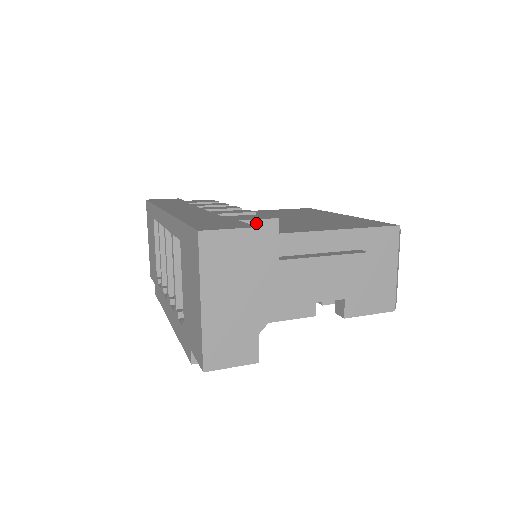
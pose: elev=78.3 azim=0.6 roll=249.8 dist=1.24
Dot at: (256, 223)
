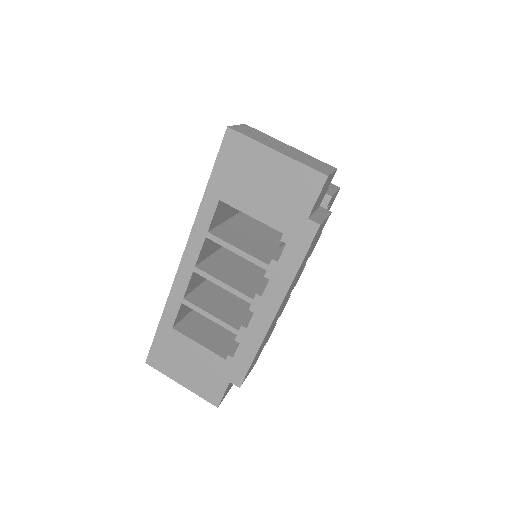
Dot at: occluded
